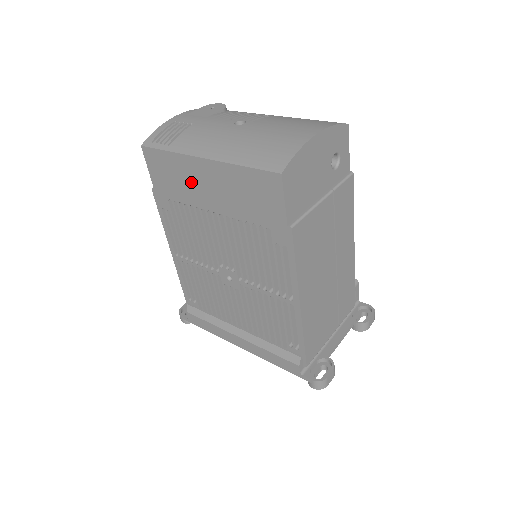
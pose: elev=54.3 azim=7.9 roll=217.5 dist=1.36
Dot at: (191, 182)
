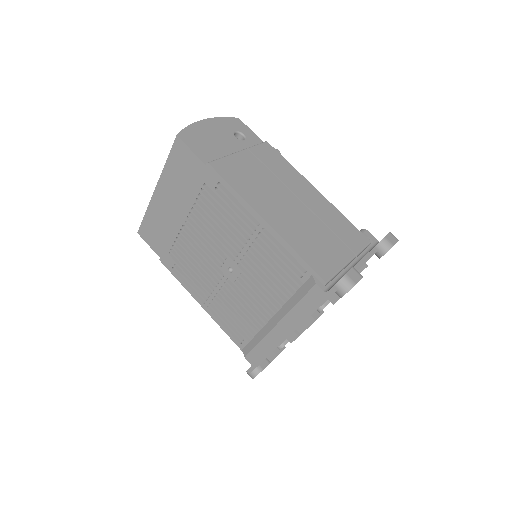
Dot at: (164, 218)
